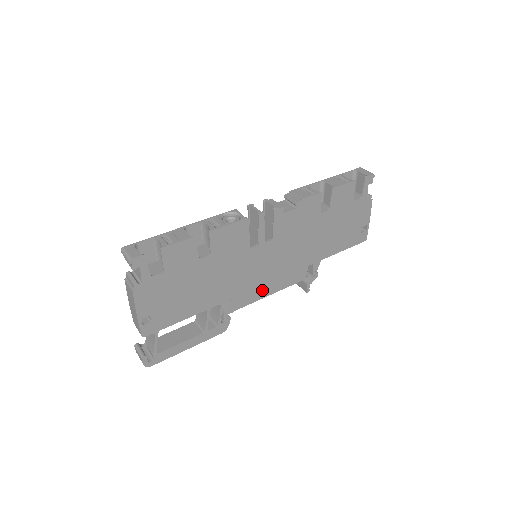
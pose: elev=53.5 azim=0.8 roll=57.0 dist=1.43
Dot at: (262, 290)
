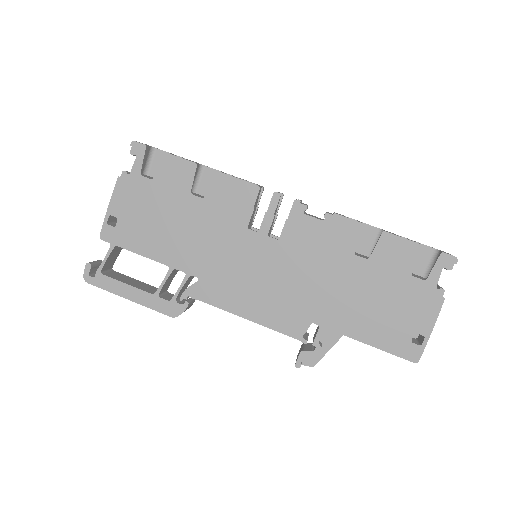
Dot at: (239, 301)
